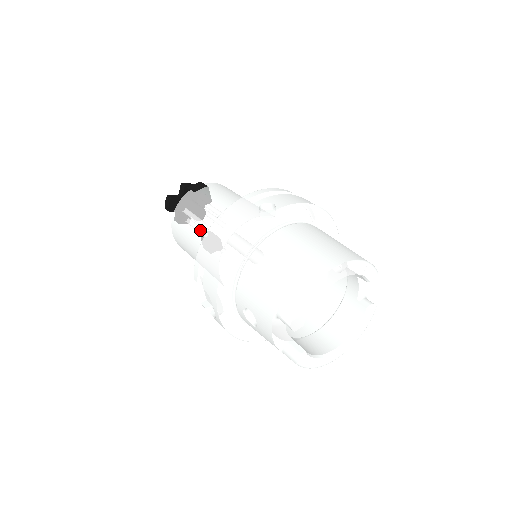
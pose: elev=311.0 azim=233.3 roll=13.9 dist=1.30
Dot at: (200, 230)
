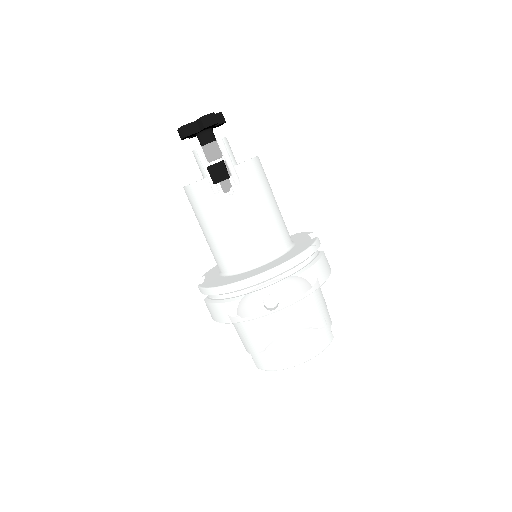
Dot at: (211, 236)
